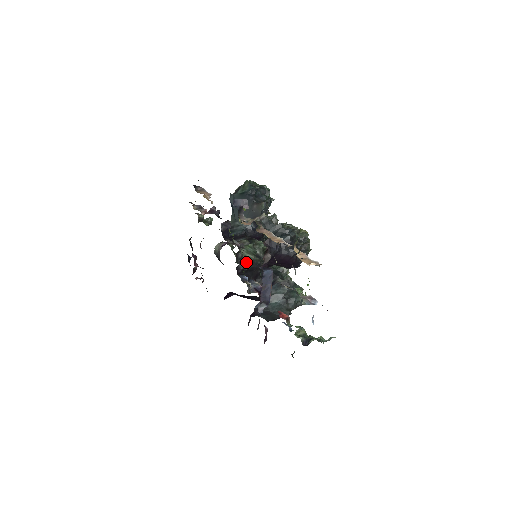
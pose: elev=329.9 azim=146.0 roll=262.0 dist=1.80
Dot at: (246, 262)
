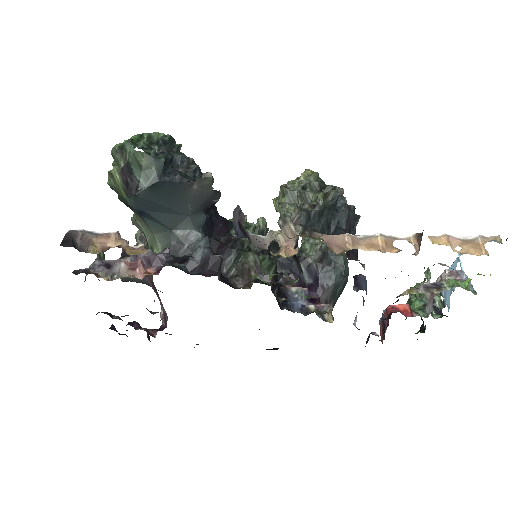
Dot at: occluded
